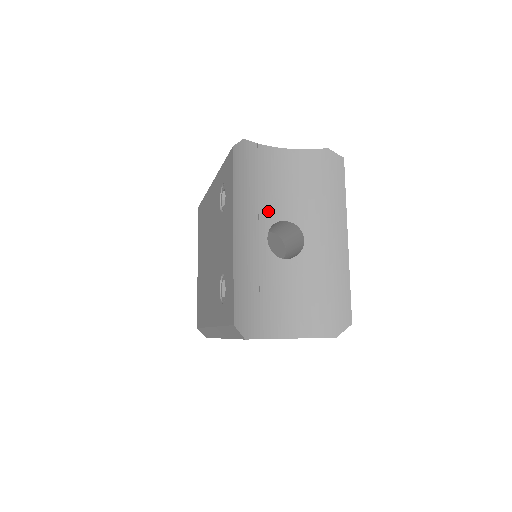
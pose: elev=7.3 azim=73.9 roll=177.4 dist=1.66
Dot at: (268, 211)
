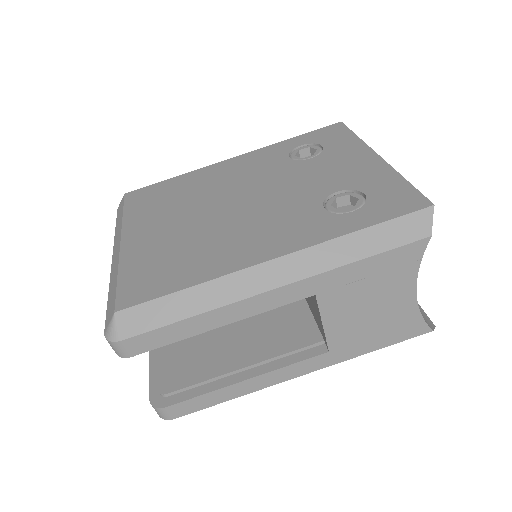
Dot at: occluded
